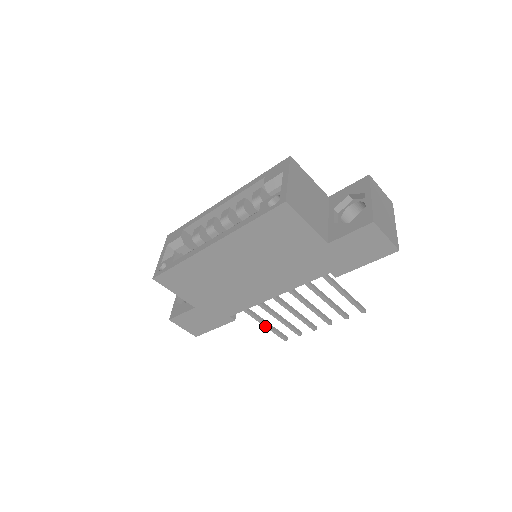
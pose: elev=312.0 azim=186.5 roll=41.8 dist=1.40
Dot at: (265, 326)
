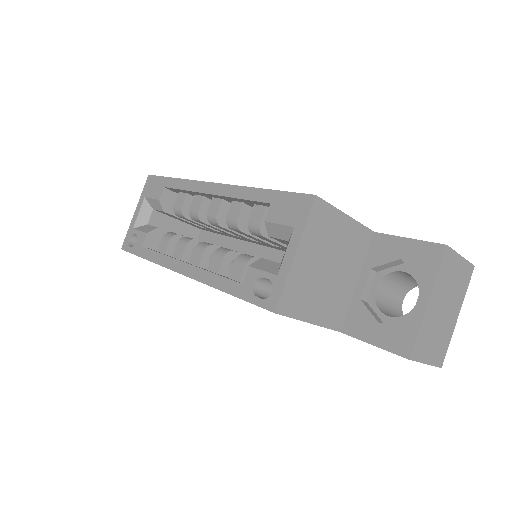
Dot at: occluded
